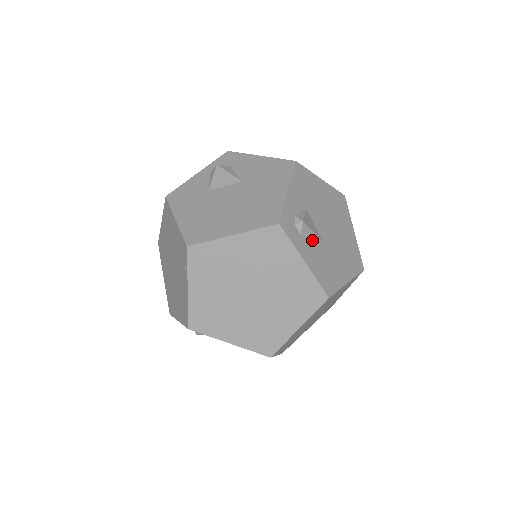
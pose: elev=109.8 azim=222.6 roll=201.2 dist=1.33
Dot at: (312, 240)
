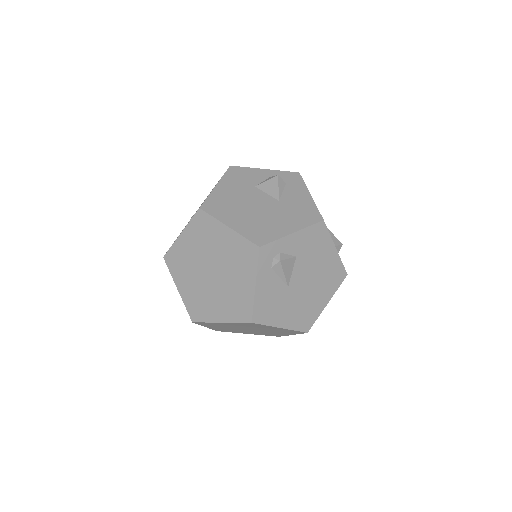
Dot at: (279, 278)
